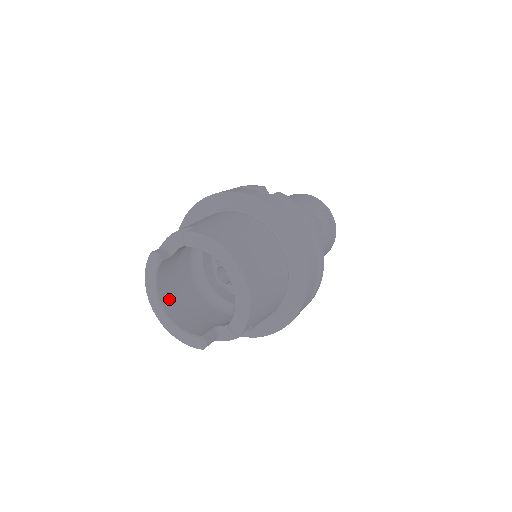
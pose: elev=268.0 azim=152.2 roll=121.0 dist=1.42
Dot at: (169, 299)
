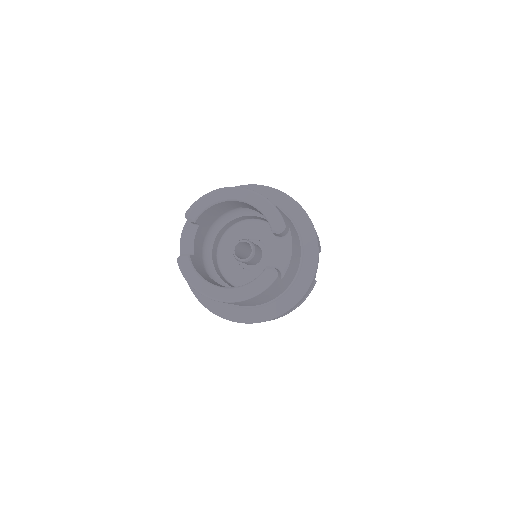
Dot at: occluded
